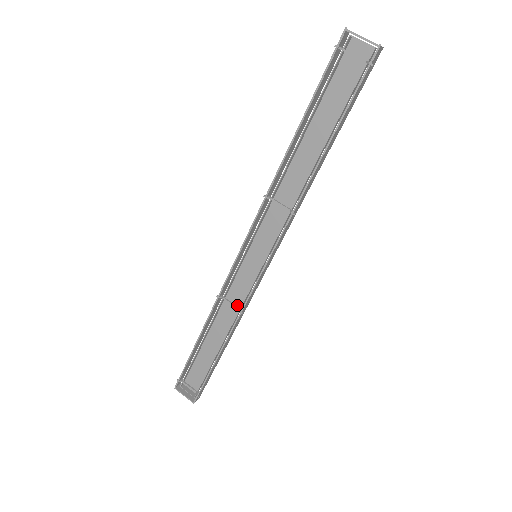
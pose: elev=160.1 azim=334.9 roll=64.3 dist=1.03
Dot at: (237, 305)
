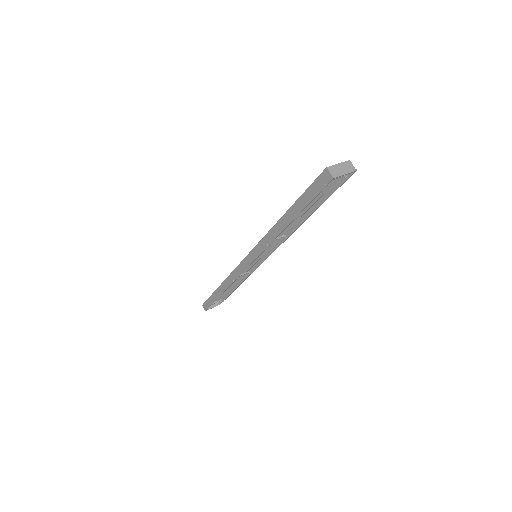
Dot at: occluded
